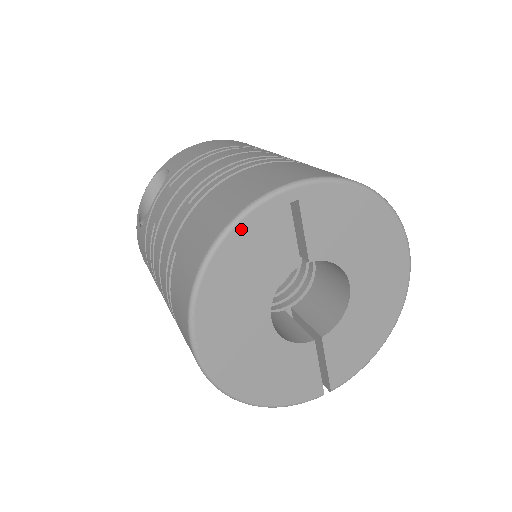
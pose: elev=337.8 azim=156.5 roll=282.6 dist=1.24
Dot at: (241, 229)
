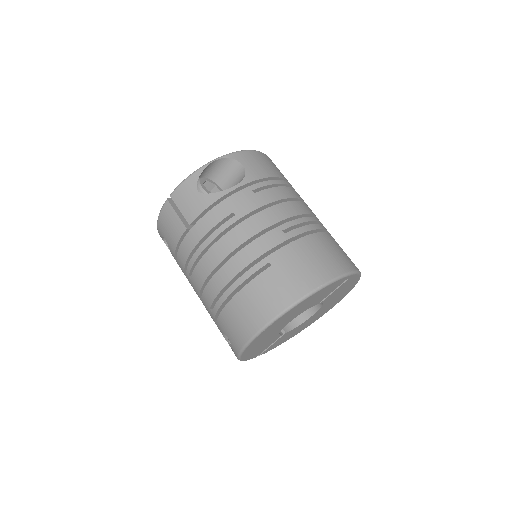
Dot at: (329, 286)
